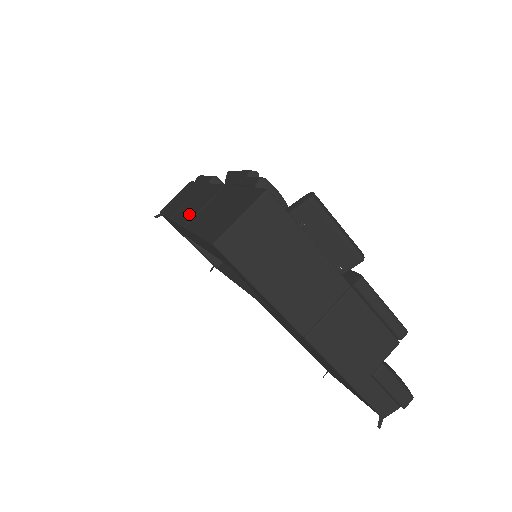
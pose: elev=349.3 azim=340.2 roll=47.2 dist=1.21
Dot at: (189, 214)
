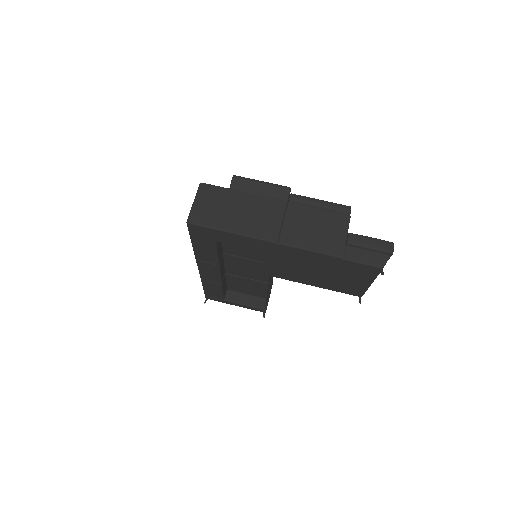
Dot at: occluded
